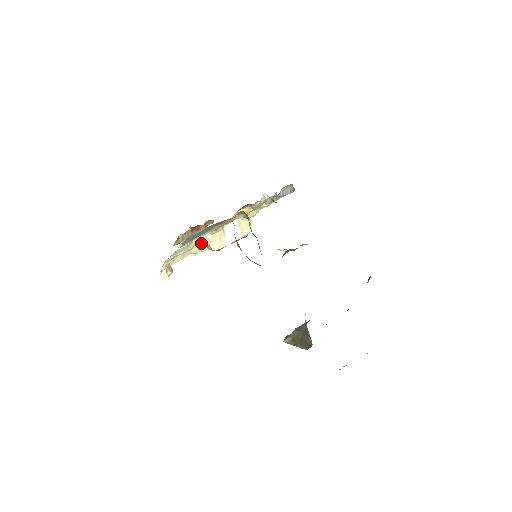
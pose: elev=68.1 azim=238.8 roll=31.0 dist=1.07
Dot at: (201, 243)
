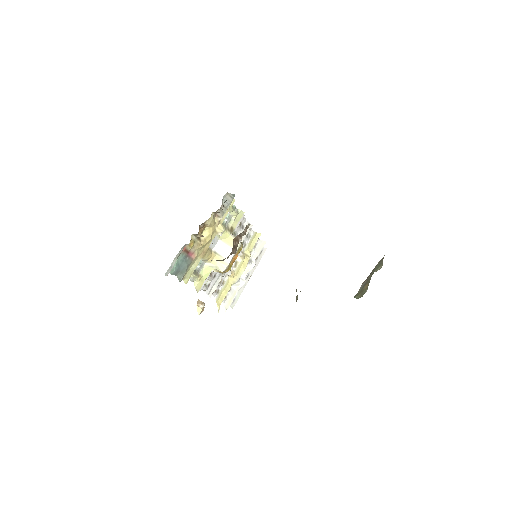
Dot at: (224, 273)
